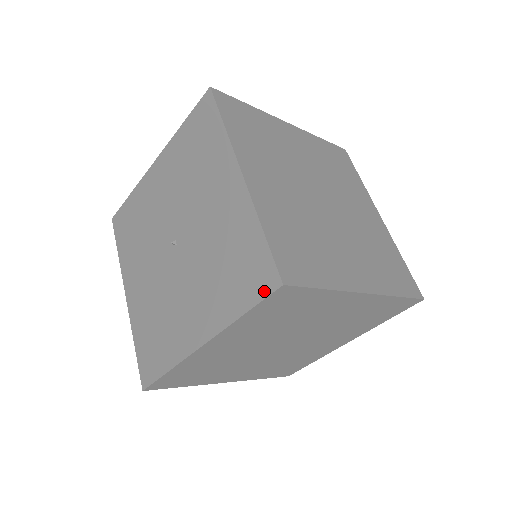
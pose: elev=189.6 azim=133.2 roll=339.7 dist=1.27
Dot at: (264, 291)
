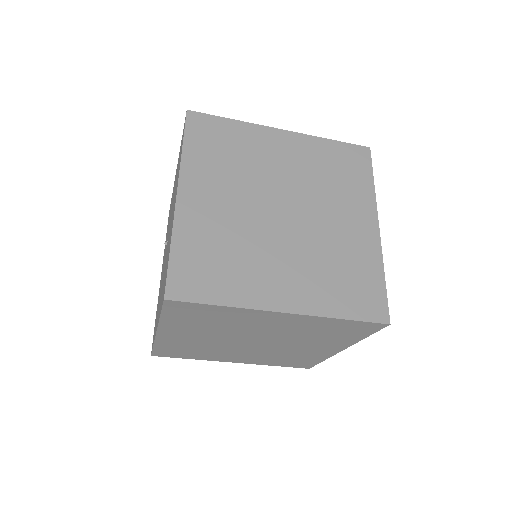
Dot at: occluded
